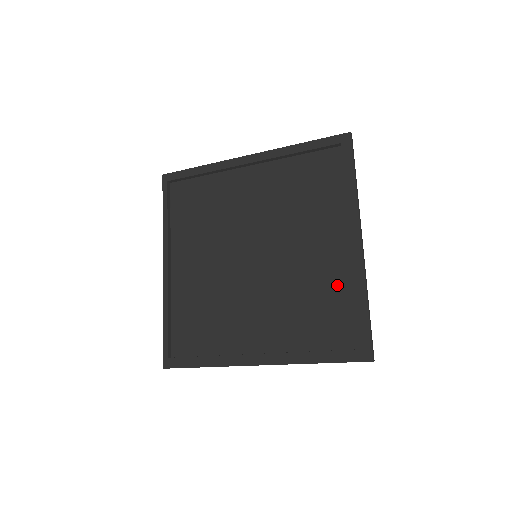
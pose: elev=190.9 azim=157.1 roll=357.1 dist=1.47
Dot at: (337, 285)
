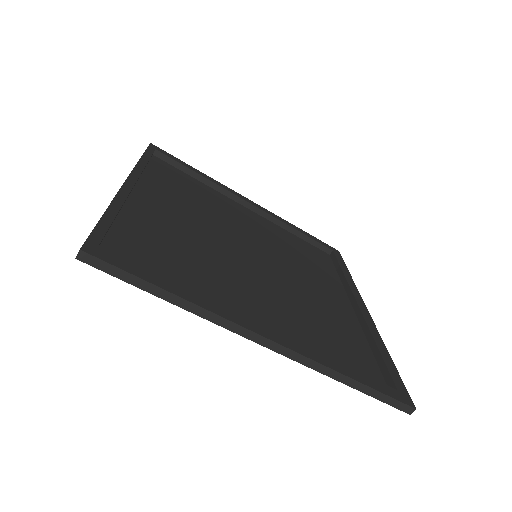
Dot at: (349, 329)
